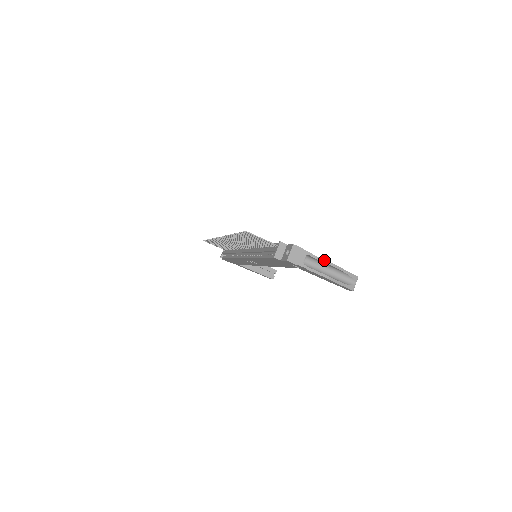
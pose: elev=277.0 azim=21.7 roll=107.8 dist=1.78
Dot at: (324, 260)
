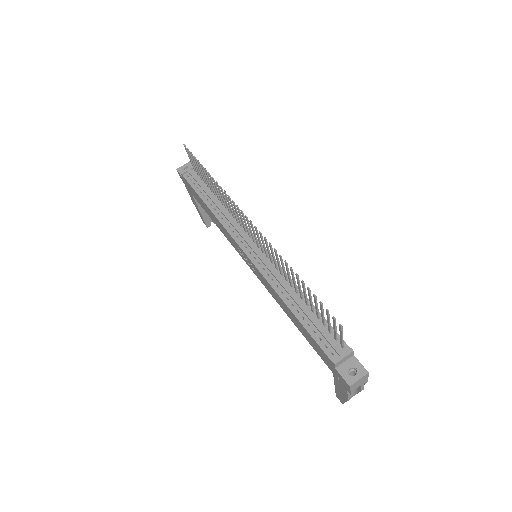
Dot at: (363, 385)
